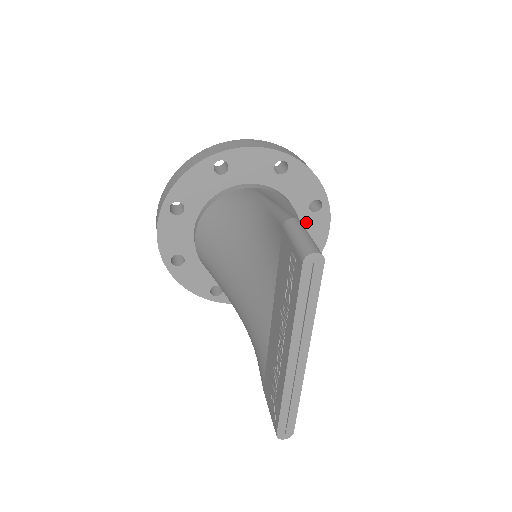
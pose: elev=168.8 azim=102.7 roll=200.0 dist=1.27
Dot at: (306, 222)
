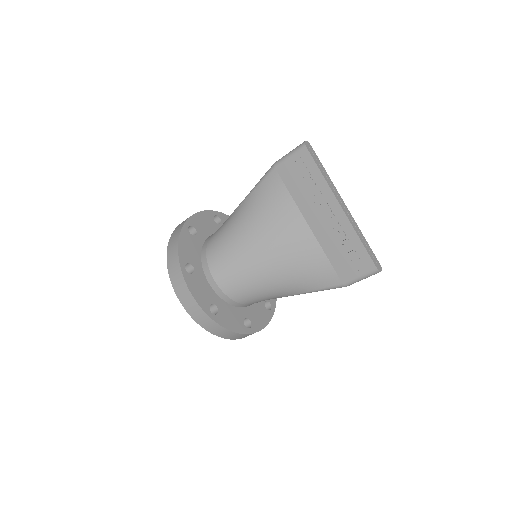
Dot at: occluded
